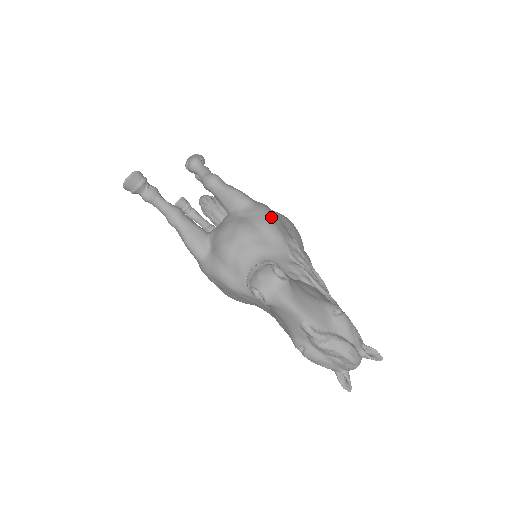
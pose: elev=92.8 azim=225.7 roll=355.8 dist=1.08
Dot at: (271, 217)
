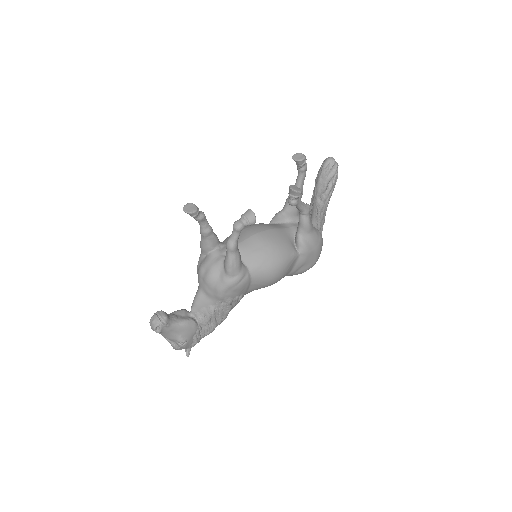
Dot at: (227, 290)
